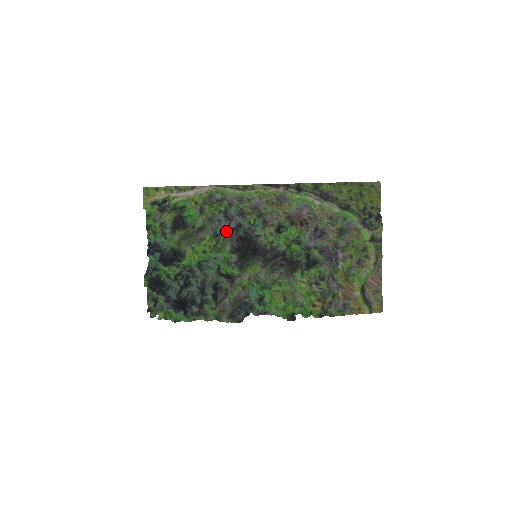
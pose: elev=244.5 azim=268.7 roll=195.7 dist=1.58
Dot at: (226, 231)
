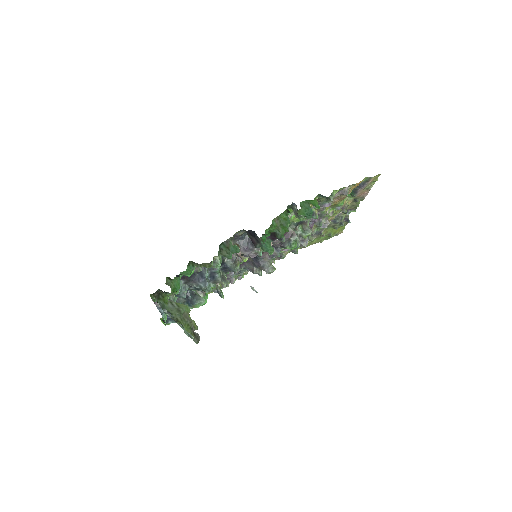
Dot at: occluded
